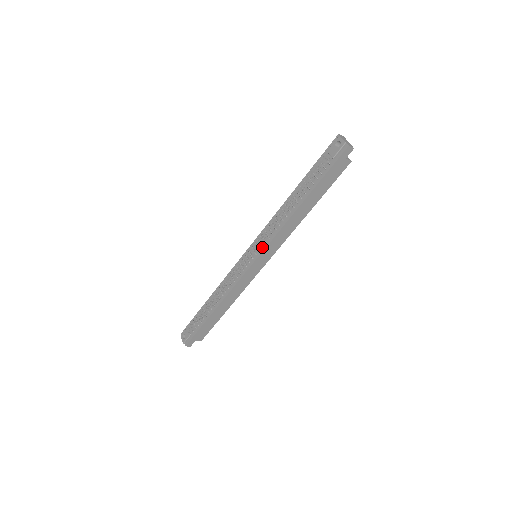
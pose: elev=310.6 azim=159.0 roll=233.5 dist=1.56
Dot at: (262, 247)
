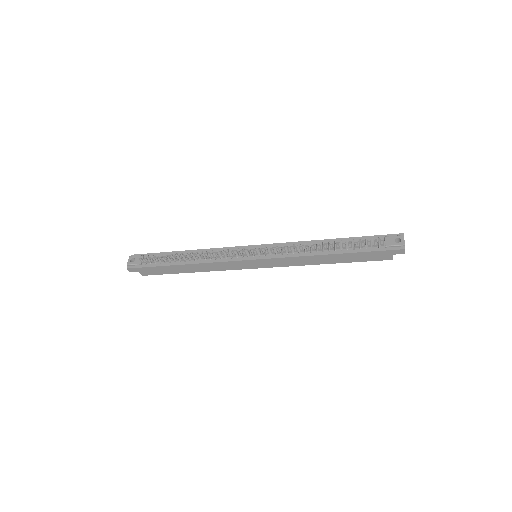
Dot at: (270, 255)
